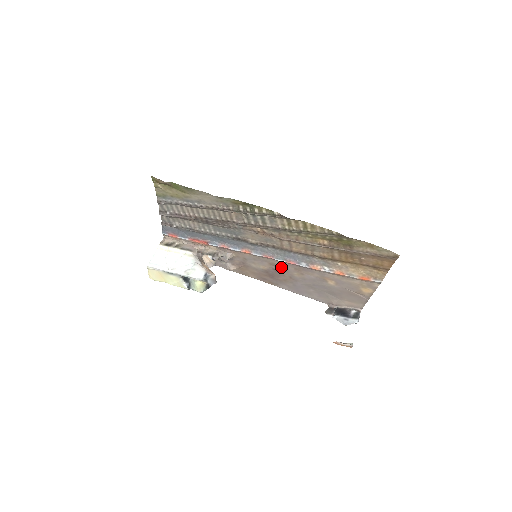
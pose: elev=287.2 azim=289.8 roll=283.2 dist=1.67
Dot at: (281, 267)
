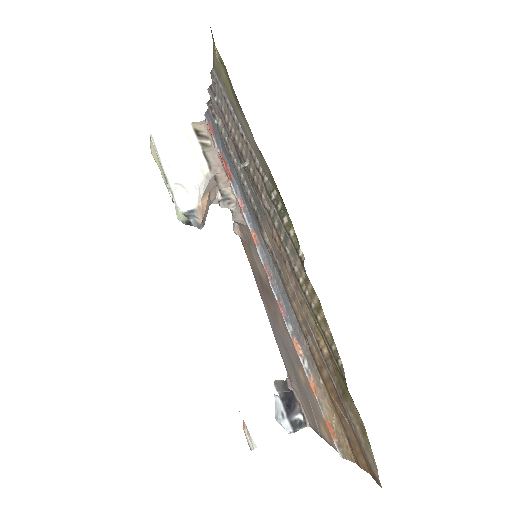
Dot at: (273, 295)
